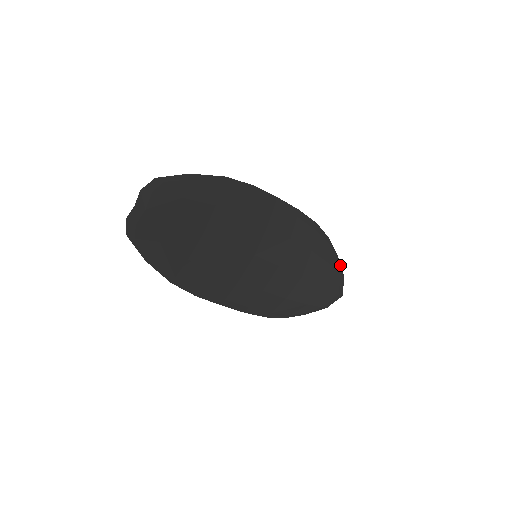
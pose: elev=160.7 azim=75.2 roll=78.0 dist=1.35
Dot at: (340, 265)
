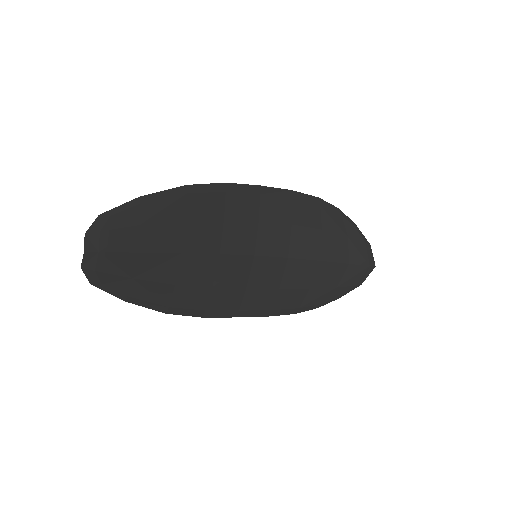
Dot at: (362, 234)
